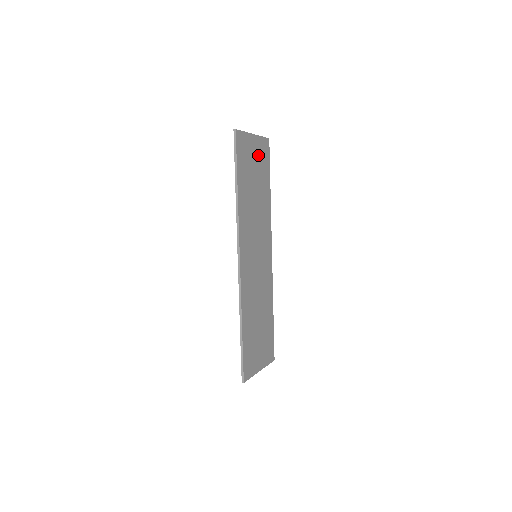
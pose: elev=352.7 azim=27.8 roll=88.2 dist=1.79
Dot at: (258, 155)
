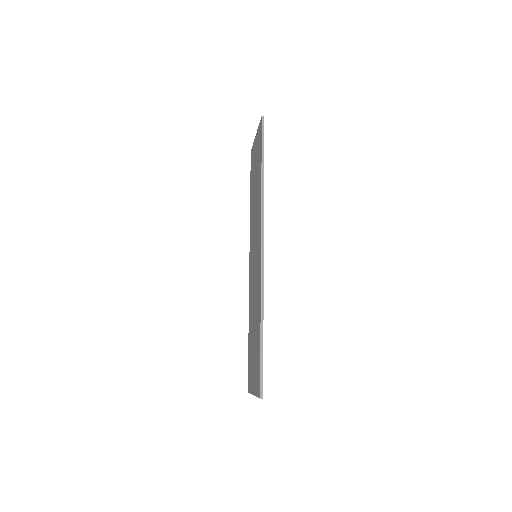
Dot at: occluded
